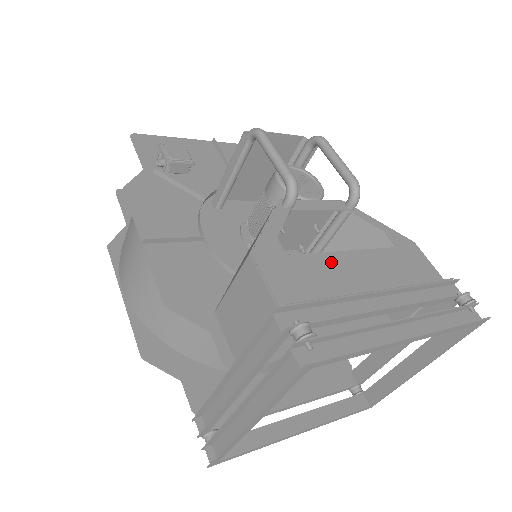
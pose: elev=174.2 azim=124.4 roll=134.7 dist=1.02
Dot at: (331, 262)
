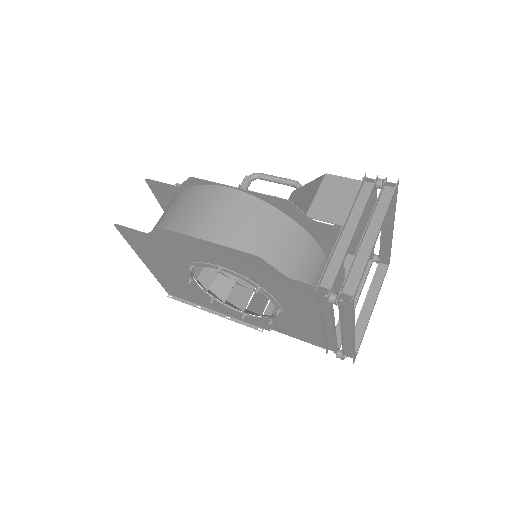
Dot at: occluded
